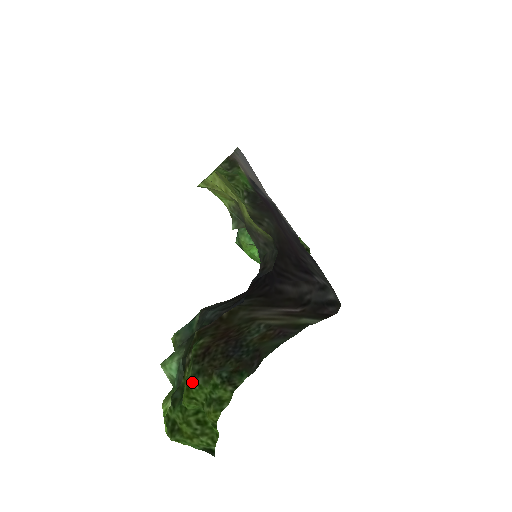
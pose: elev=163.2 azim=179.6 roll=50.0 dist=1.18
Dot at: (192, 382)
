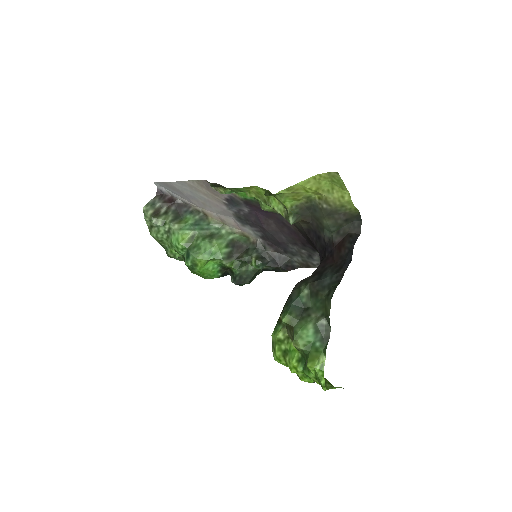
Dot at: (278, 362)
